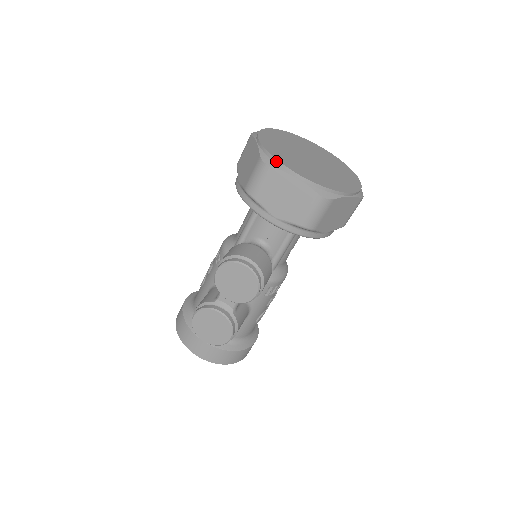
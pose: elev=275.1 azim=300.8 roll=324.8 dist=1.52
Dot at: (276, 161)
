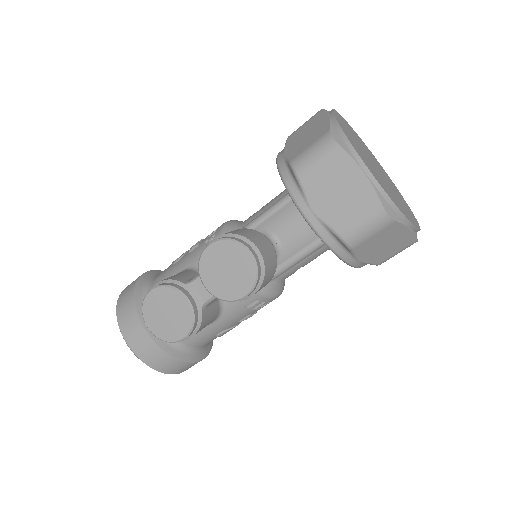
Dot at: (348, 143)
